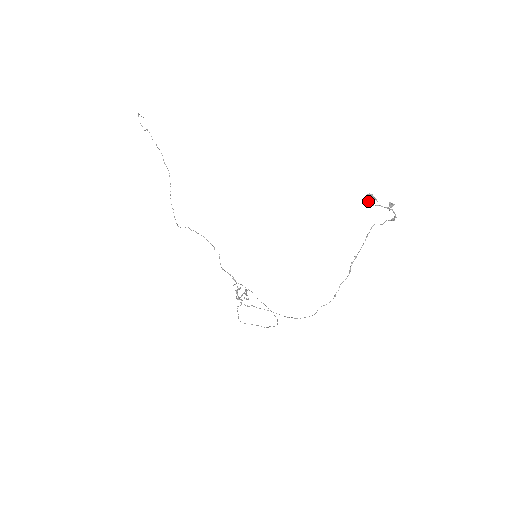
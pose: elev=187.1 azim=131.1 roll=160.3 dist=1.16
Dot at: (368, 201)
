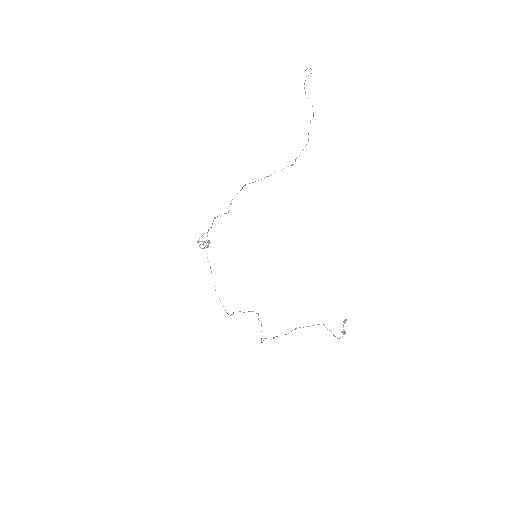
Dot at: occluded
